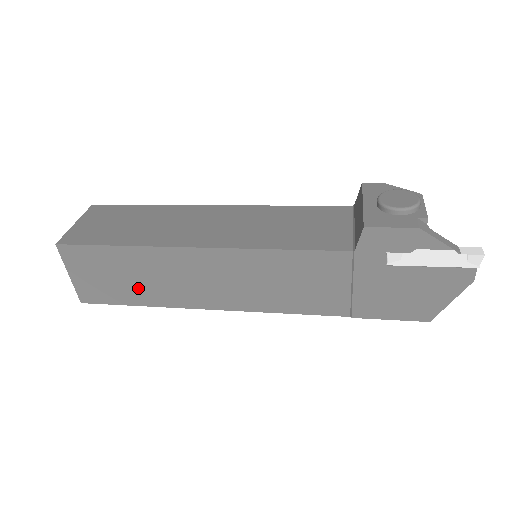
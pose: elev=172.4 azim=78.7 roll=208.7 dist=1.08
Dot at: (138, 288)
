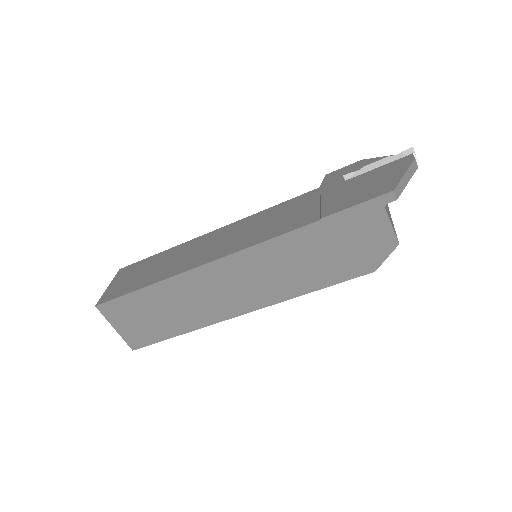
Dot at: (152, 275)
